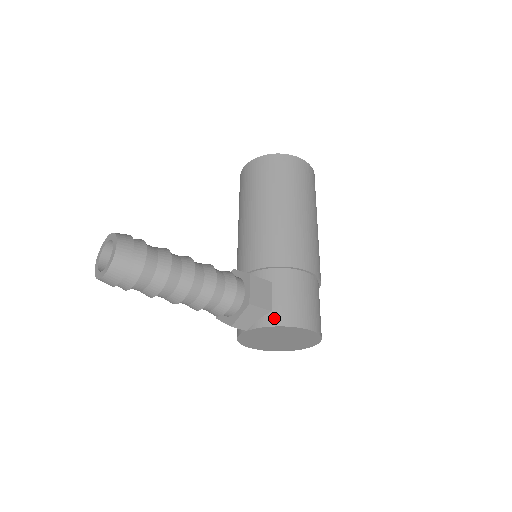
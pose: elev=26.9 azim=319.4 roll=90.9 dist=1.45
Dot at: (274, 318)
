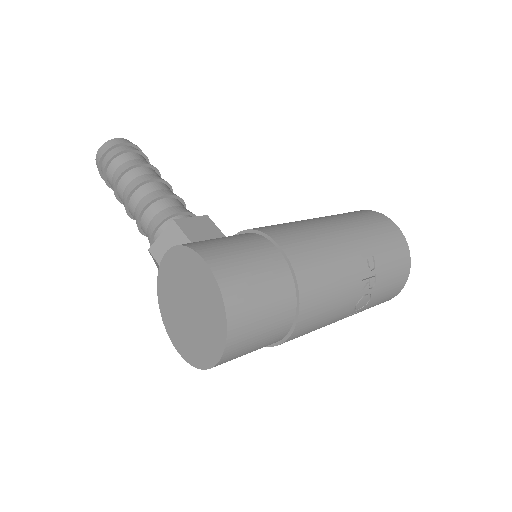
Dot at: occluded
